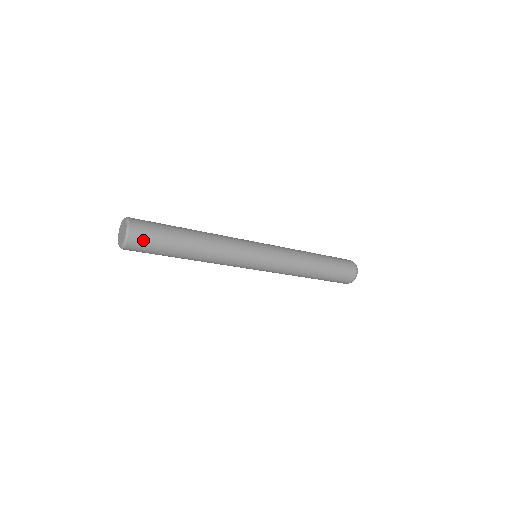
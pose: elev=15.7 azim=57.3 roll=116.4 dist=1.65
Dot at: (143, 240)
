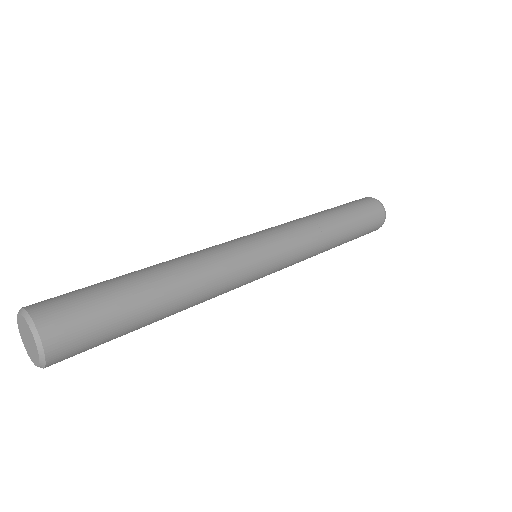
Dot at: (75, 354)
